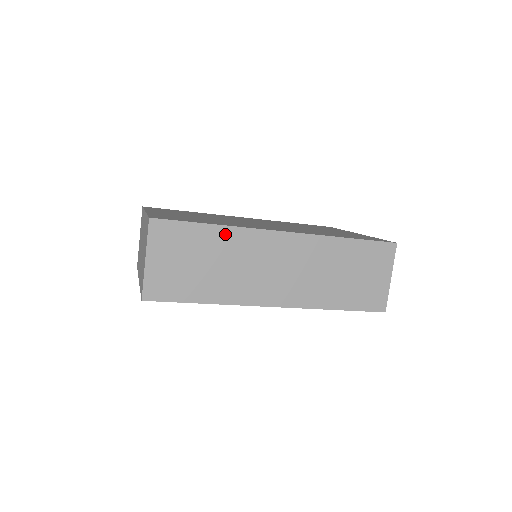
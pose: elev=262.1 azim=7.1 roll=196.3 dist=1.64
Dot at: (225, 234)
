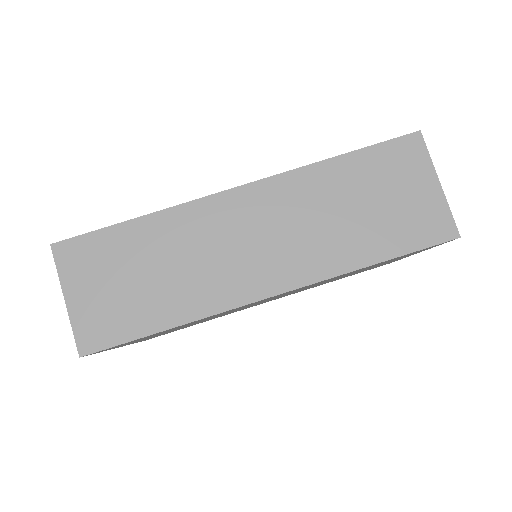
Dot at: (157, 224)
